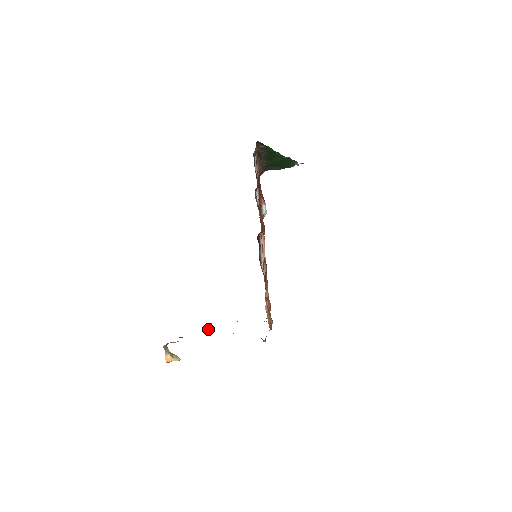
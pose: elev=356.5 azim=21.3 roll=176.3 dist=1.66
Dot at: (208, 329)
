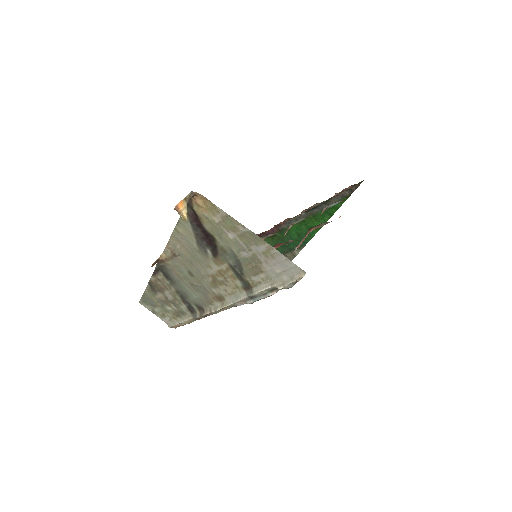
Dot at: (156, 262)
